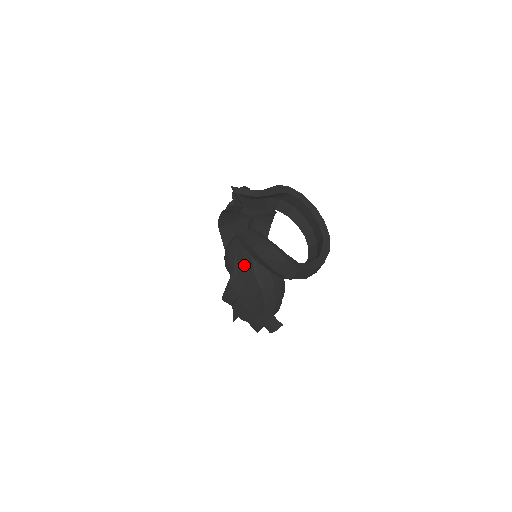
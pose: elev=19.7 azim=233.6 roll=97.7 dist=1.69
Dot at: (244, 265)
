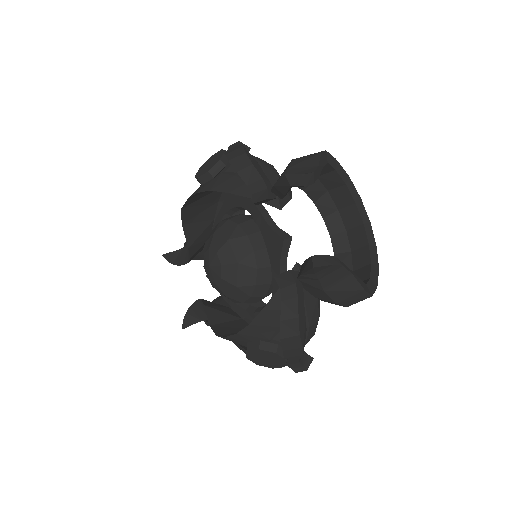
Dot at: (297, 306)
